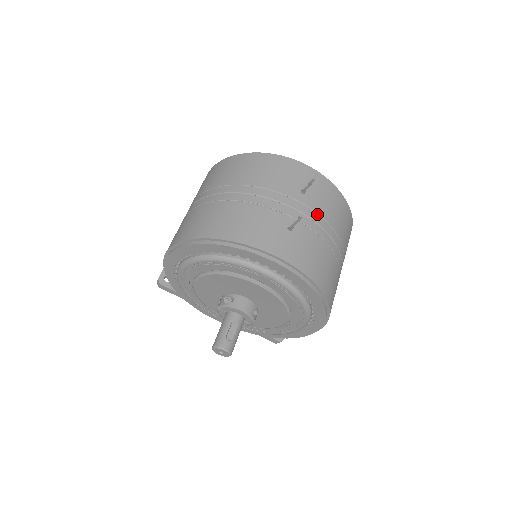
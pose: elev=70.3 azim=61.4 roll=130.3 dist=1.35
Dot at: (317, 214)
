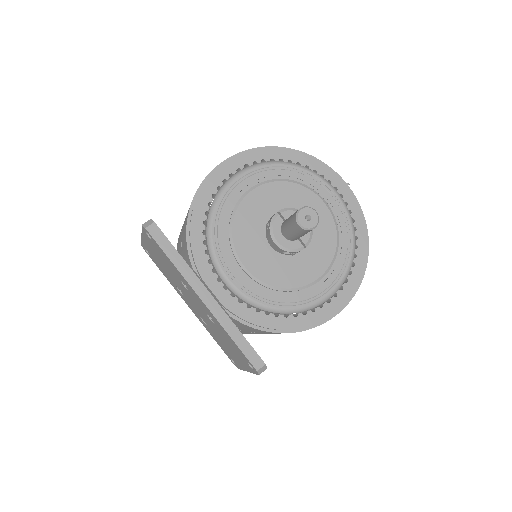
Dot at: occluded
